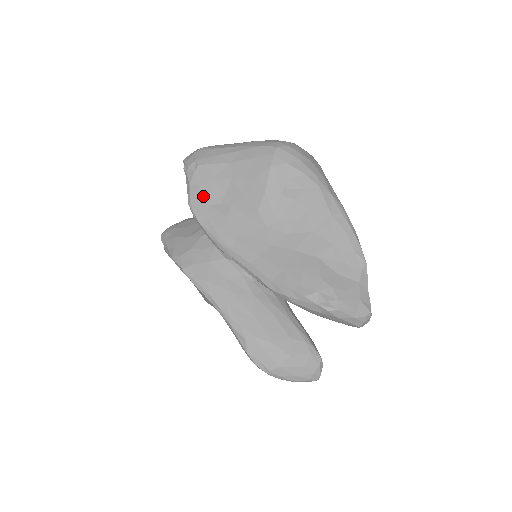
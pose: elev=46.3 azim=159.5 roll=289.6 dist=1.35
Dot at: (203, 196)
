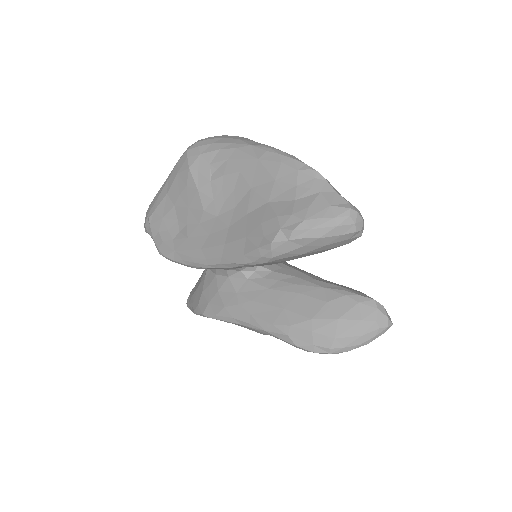
Dot at: (165, 238)
